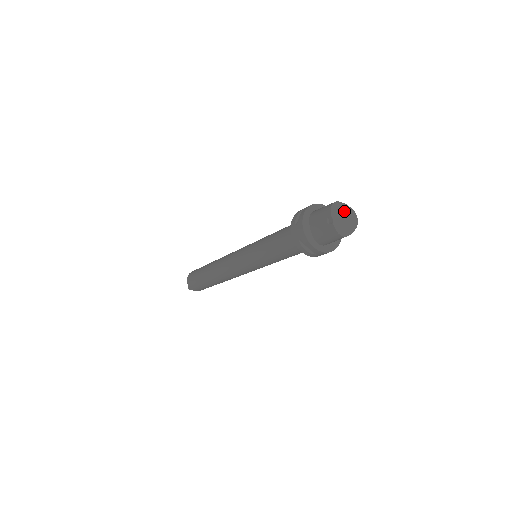
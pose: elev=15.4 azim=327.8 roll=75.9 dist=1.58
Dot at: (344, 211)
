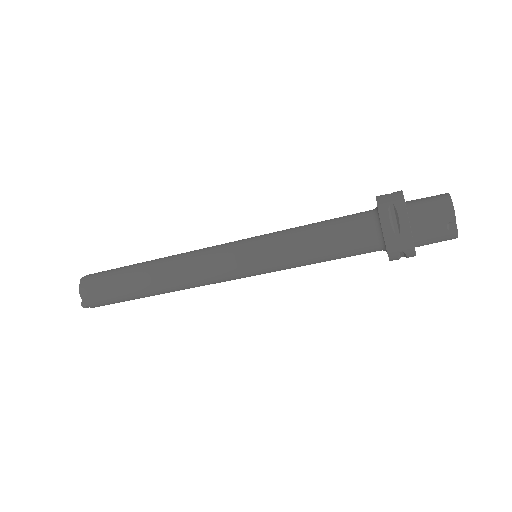
Dot at: occluded
